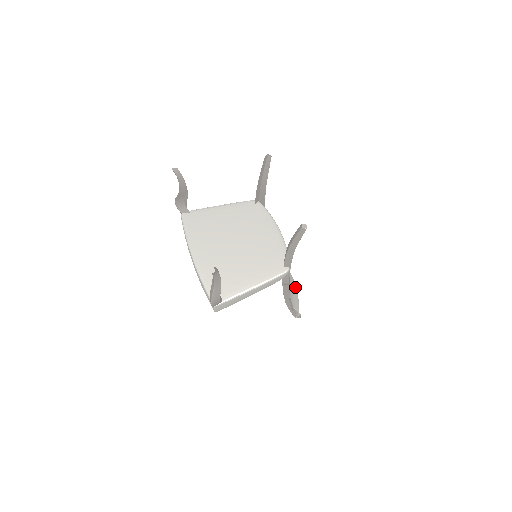
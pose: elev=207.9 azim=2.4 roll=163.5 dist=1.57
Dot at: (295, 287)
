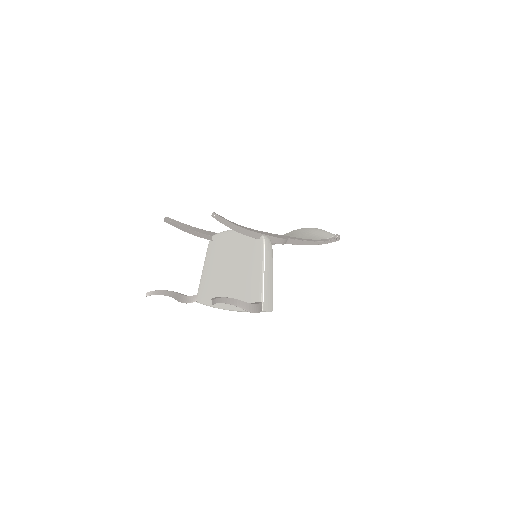
Dot at: (314, 230)
